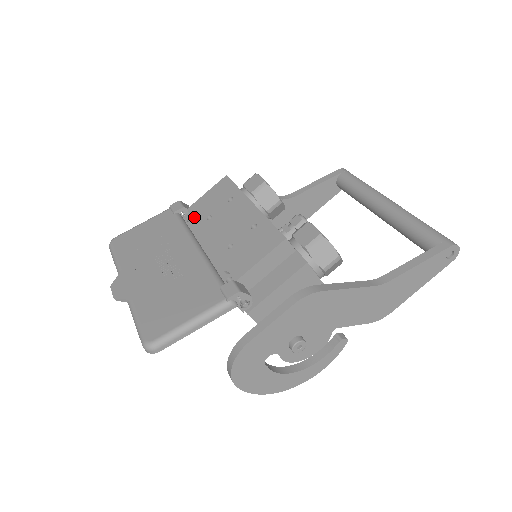
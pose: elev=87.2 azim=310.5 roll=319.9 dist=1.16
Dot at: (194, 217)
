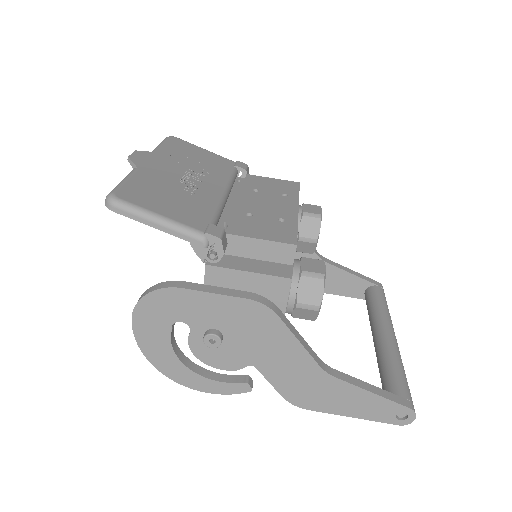
Dot at: (246, 181)
